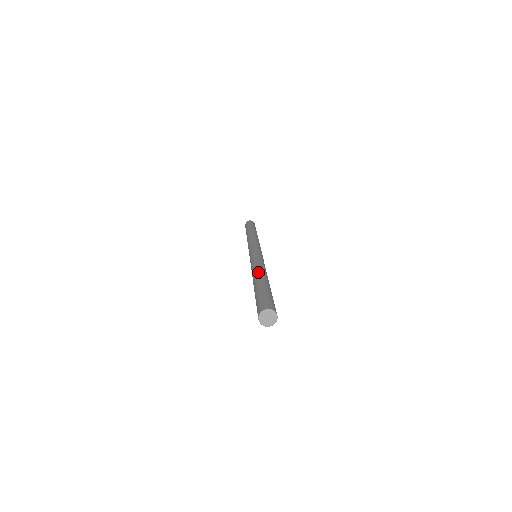
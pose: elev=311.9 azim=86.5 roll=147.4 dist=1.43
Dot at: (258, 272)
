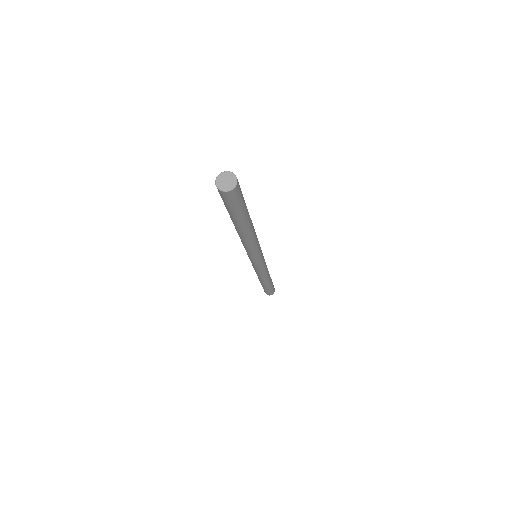
Dot at: occluded
